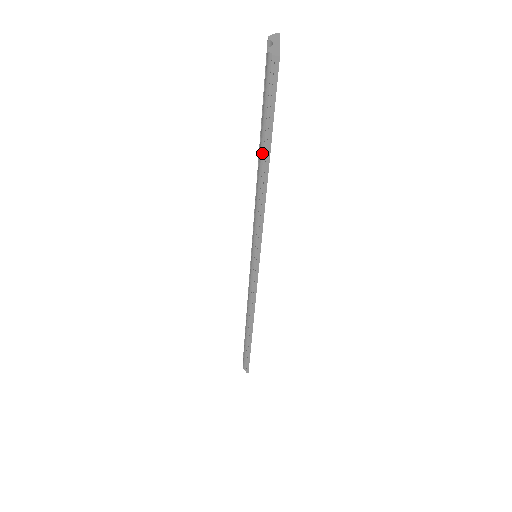
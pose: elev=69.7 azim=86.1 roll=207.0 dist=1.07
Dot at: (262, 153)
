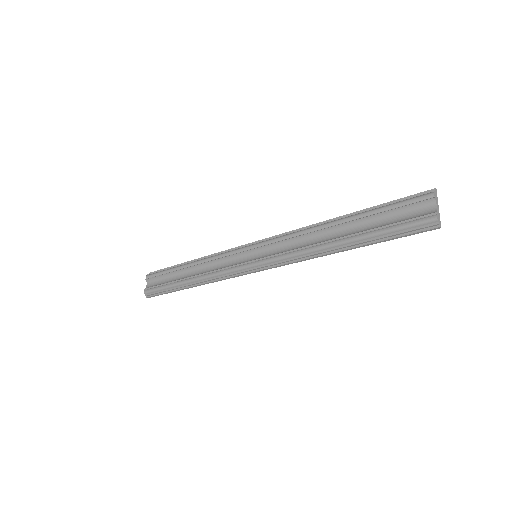
Dot at: (358, 241)
